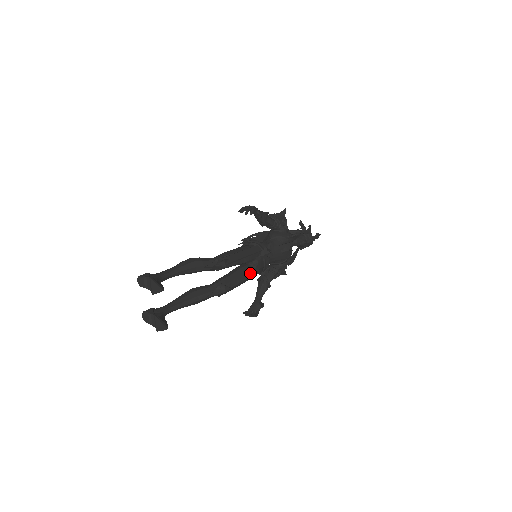
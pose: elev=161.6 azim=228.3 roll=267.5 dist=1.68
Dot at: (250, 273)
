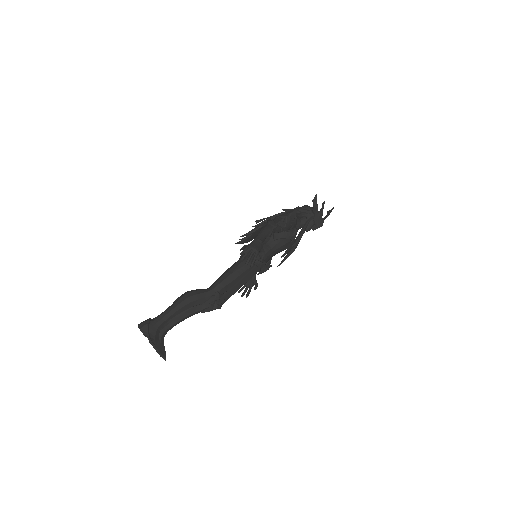
Dot at: occluded
